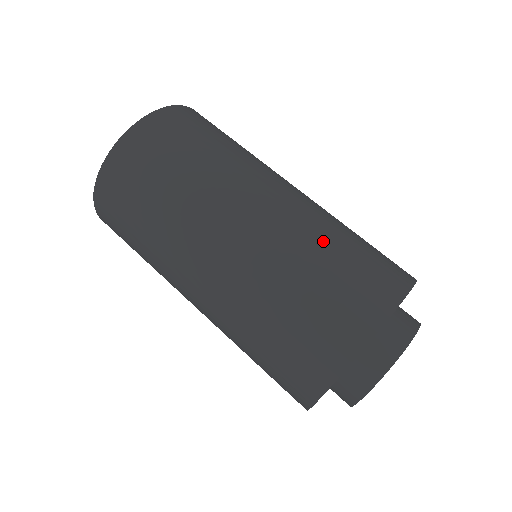
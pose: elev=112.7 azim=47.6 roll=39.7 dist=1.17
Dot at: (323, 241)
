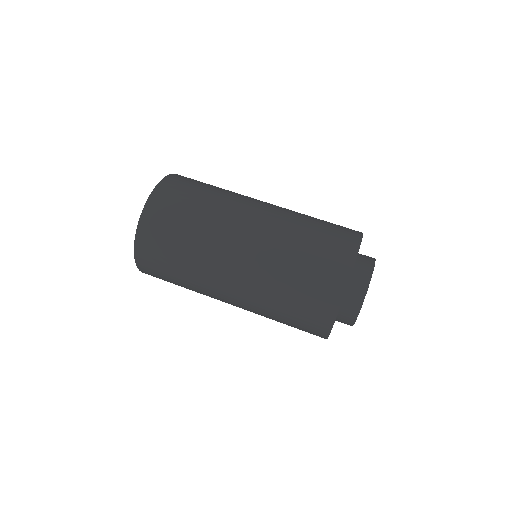
Dot at: (300, 228)
